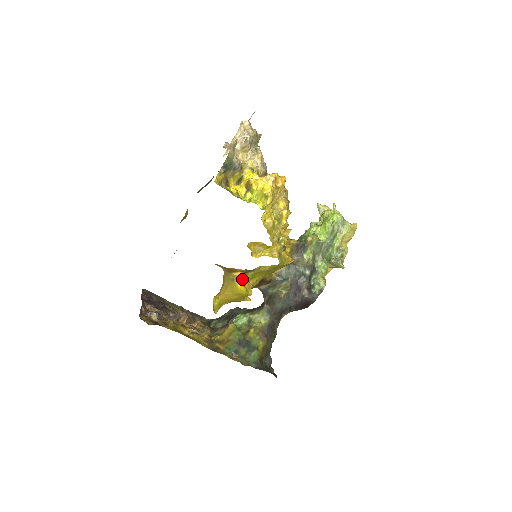
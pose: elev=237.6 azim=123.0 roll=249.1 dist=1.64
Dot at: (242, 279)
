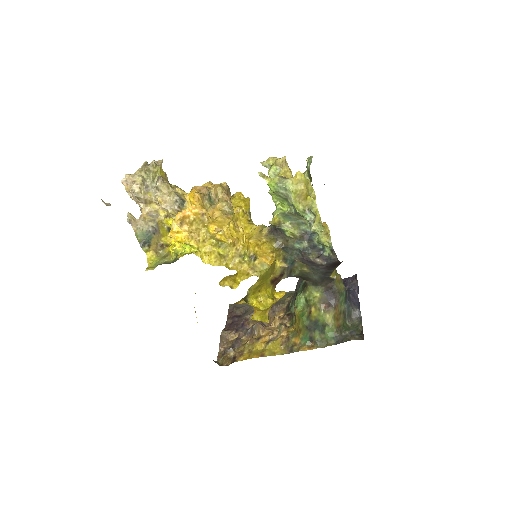
Dot at: (250, 302)
